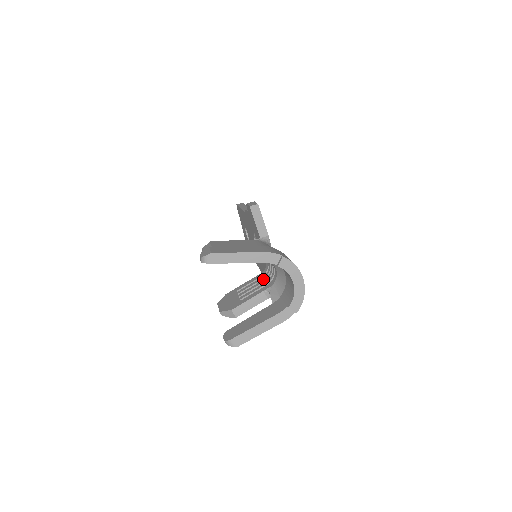
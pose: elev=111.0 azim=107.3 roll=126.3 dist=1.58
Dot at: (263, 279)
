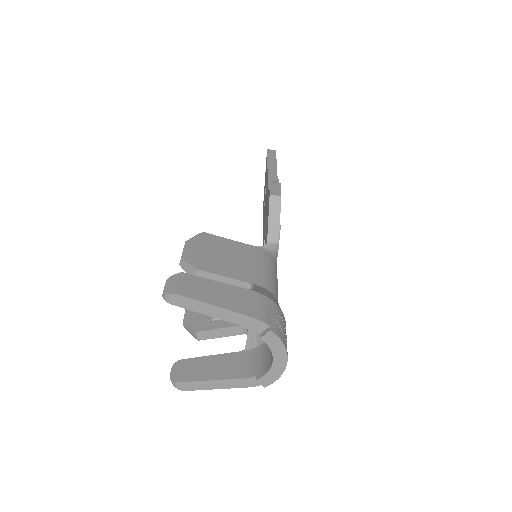
Dot at: occluded
